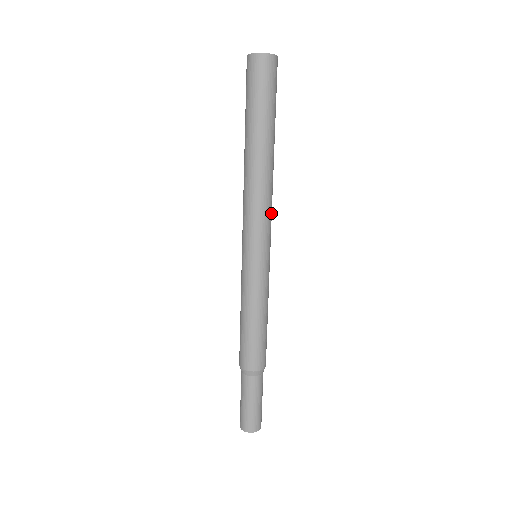
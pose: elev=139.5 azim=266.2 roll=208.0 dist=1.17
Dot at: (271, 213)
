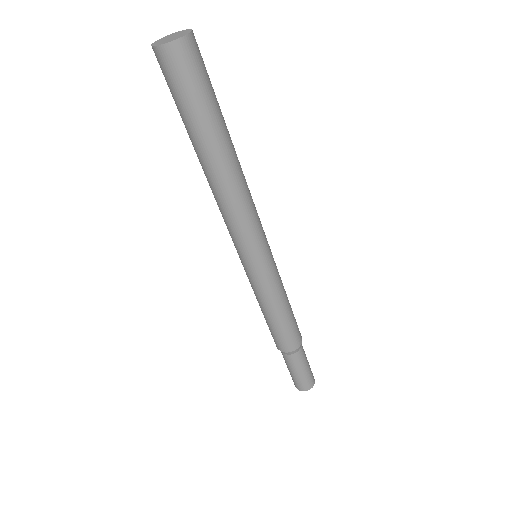
Dot at: (256, 210)
